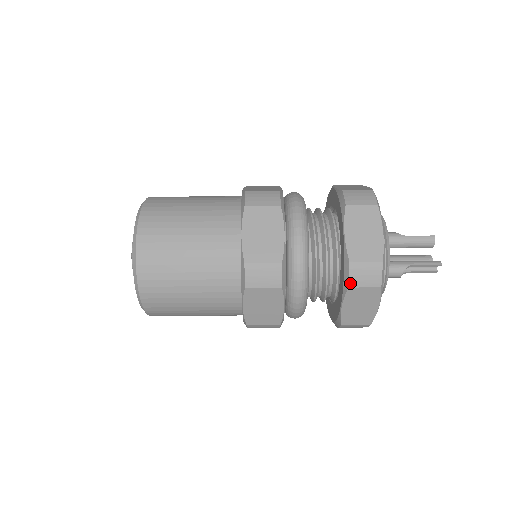
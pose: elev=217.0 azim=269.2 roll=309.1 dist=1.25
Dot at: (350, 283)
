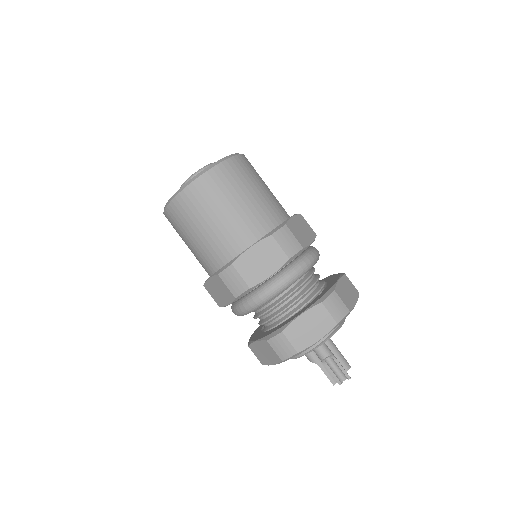
Dot at: (325, 301)
